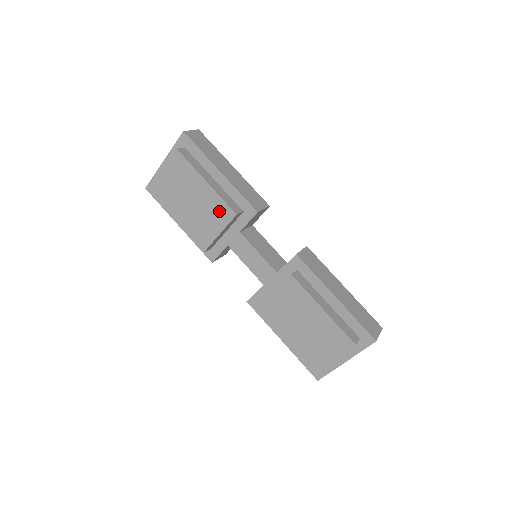
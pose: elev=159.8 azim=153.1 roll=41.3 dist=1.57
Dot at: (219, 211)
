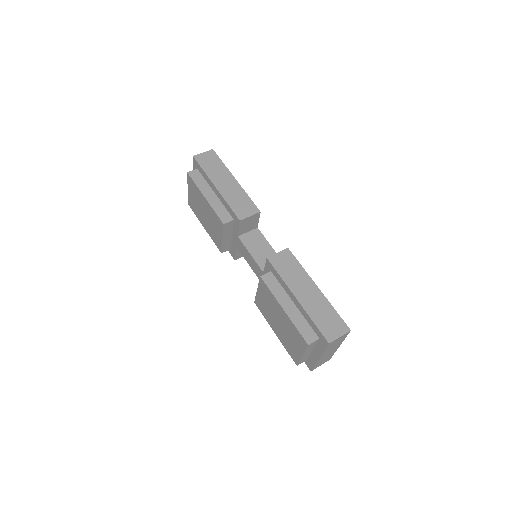
Dot at: (216, 221)
